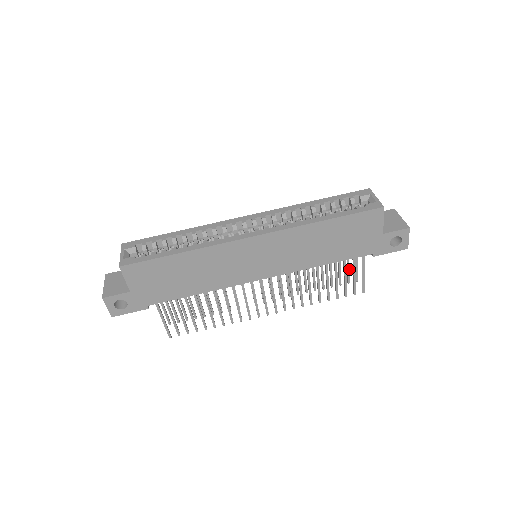
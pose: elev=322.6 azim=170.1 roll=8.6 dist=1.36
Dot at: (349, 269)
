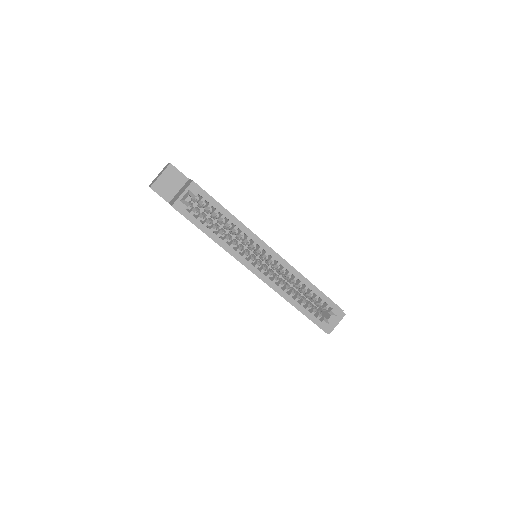
Dot at: occluded
